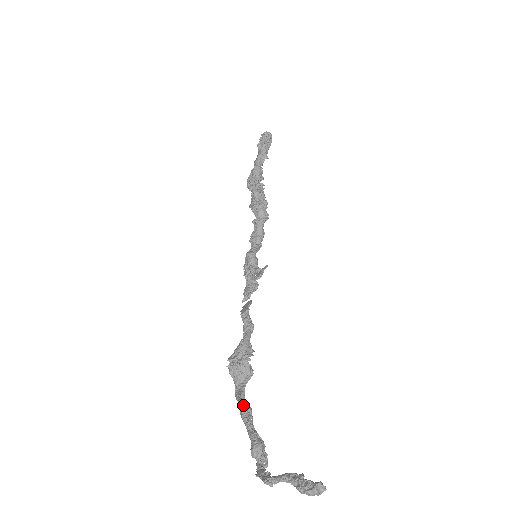
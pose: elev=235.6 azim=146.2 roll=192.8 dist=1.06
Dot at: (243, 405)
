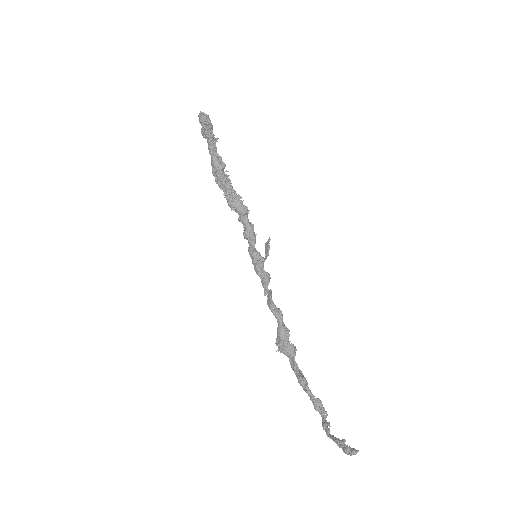
Dot at: (298, 378)
